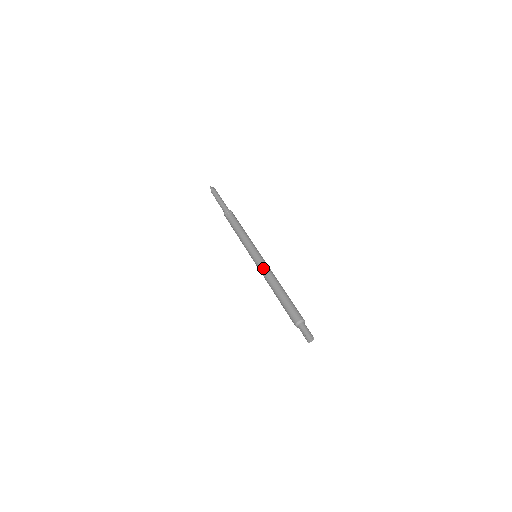
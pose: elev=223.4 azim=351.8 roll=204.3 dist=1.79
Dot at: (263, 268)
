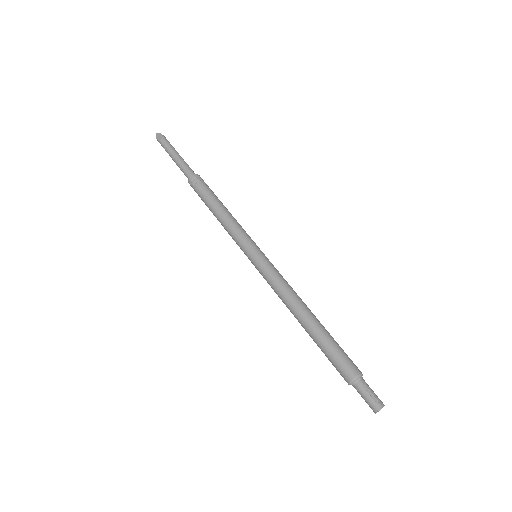
Dot at: (270, 285)
